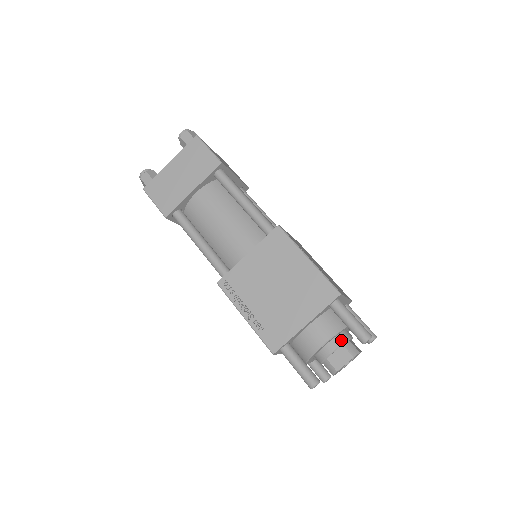
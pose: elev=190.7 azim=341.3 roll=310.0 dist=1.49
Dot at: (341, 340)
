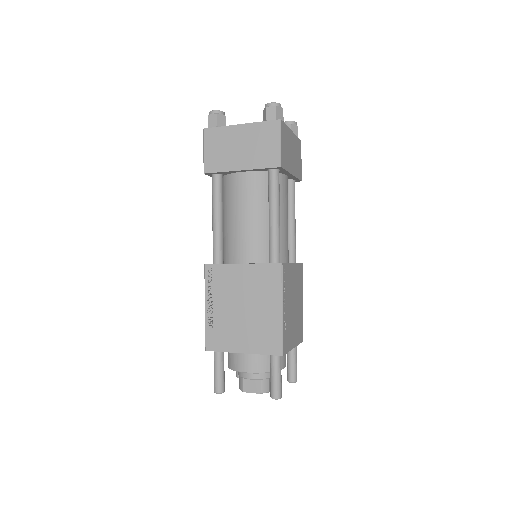
Dot at: (262, 376)
